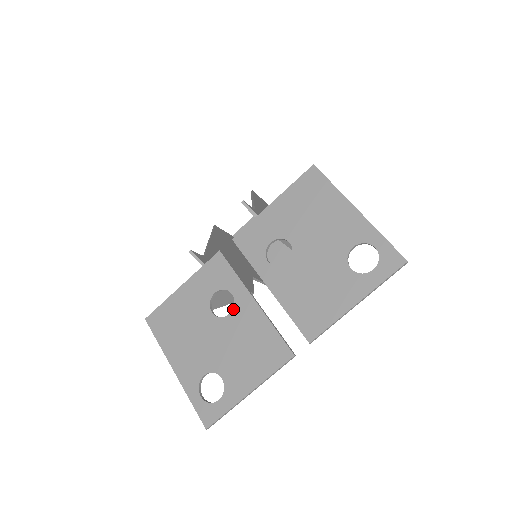
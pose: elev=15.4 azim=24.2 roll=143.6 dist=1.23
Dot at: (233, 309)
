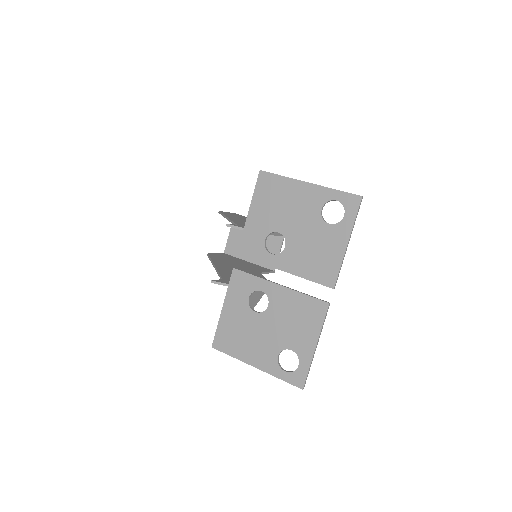
Dot at: (269, 300)
